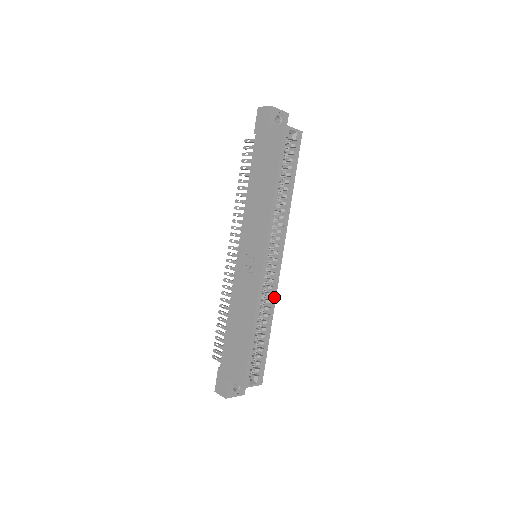
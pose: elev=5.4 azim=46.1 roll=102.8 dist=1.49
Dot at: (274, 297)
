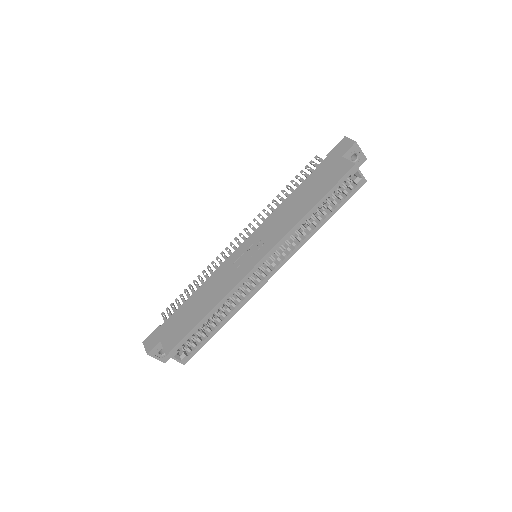
Dot at: (246, 300)
